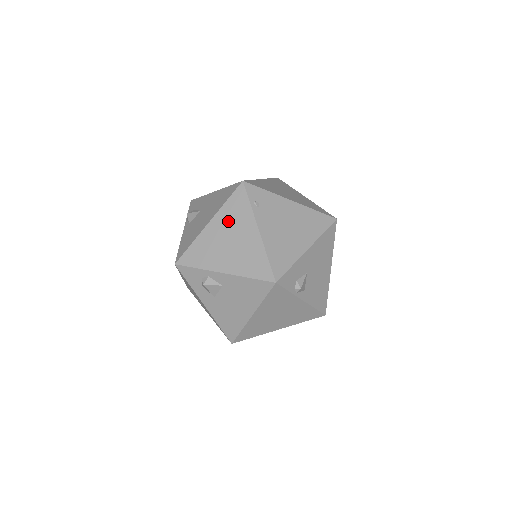
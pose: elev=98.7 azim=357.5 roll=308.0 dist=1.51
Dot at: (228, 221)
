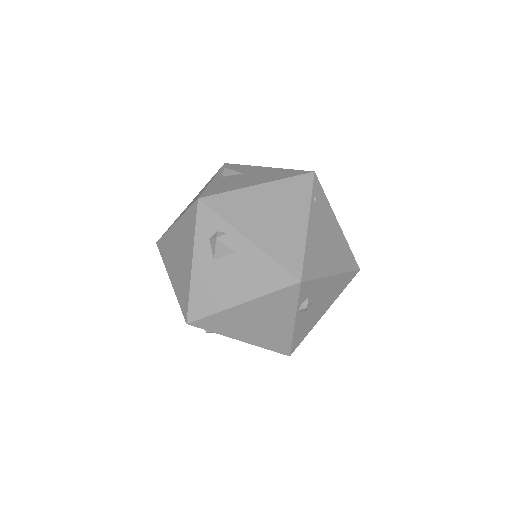
Dot at: (281, 196)
